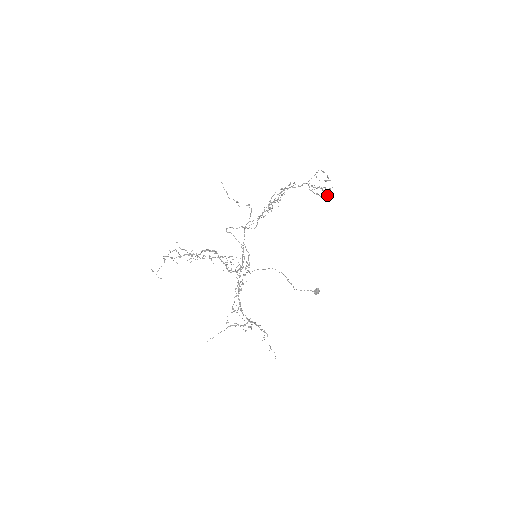
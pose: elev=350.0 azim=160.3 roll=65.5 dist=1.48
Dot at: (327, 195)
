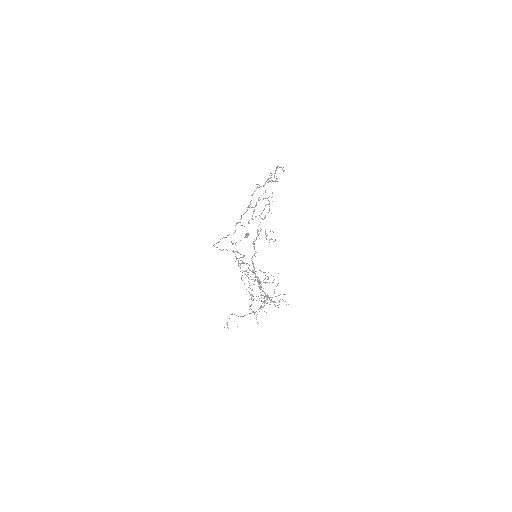
Dot at: (270, 177)
